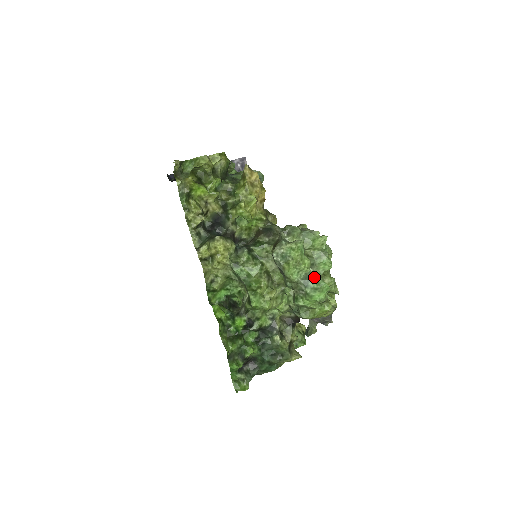
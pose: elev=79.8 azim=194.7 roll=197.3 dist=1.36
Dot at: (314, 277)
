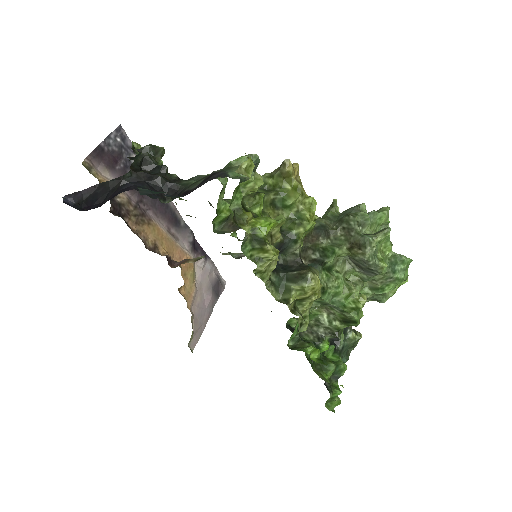
Dot at: (398, 258)
